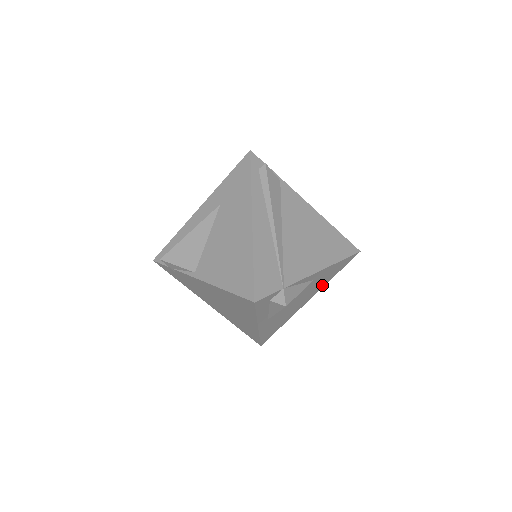
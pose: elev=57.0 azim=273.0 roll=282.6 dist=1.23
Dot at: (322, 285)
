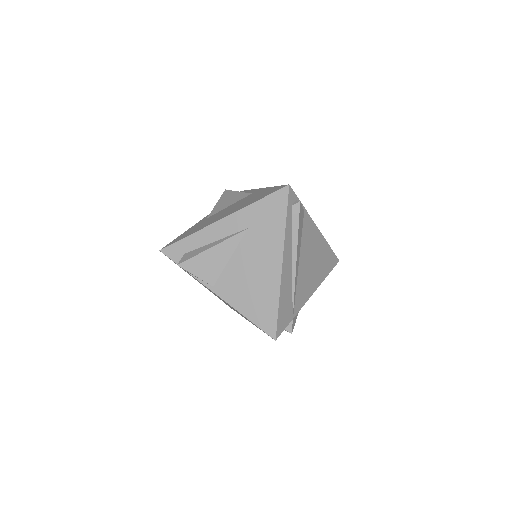
Dot at: occluded
